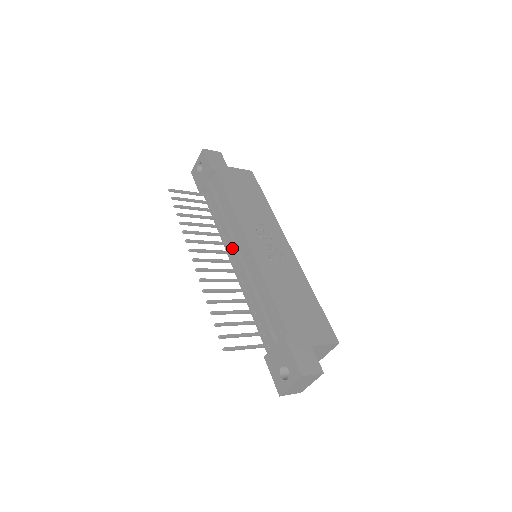
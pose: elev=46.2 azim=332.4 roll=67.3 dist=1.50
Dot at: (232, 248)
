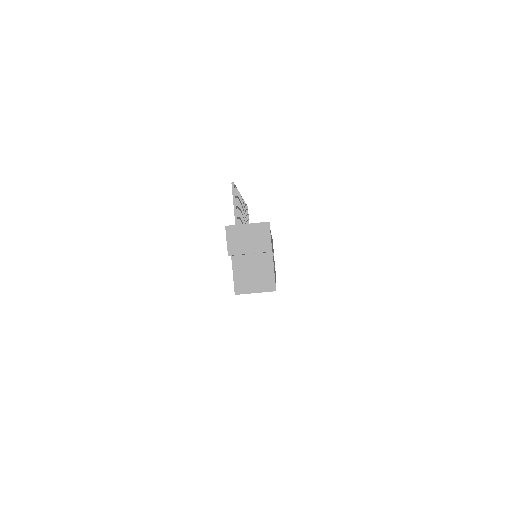
Dot at: occluded
